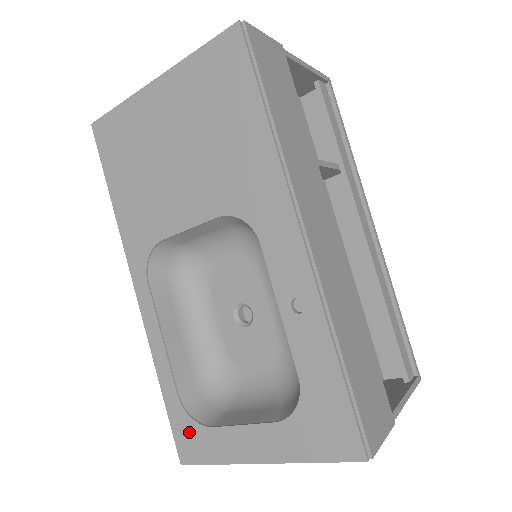
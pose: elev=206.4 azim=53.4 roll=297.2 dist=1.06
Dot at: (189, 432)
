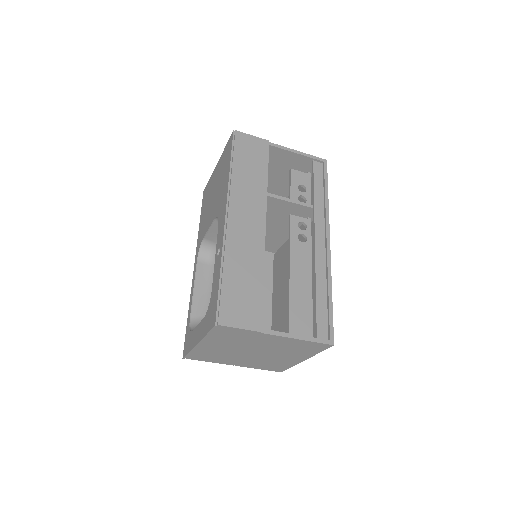
Dot at: (188, 338)
